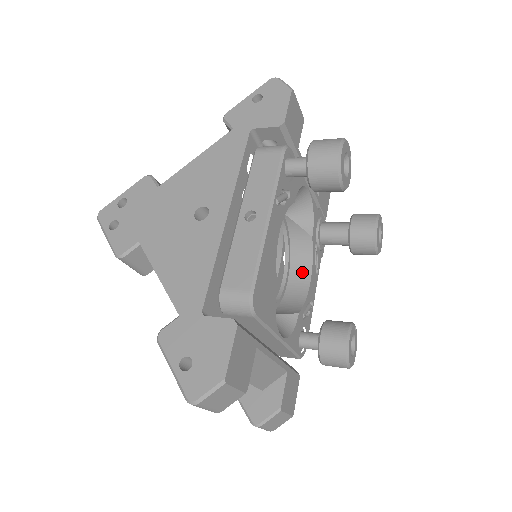
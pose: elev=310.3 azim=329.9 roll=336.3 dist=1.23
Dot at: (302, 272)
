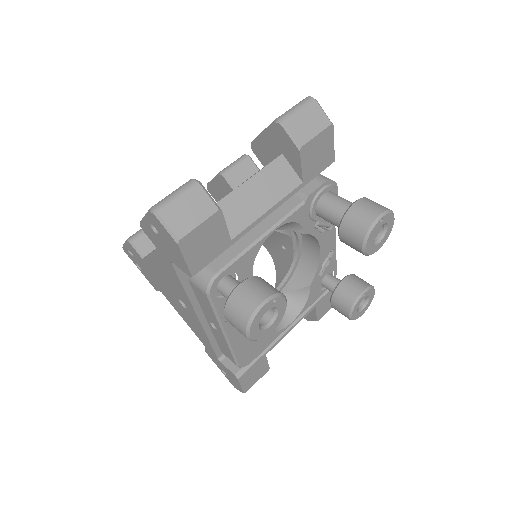
Dot at: (311, 240)
